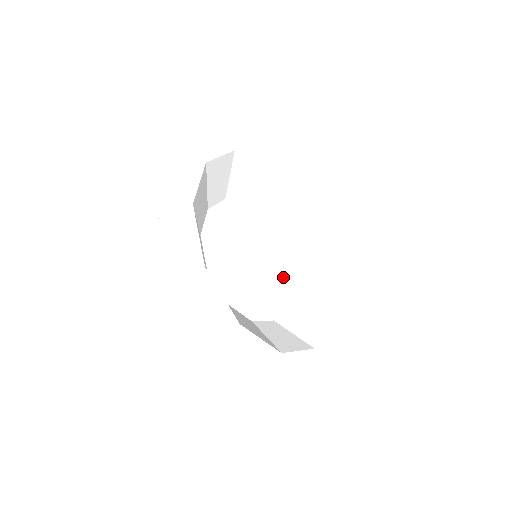
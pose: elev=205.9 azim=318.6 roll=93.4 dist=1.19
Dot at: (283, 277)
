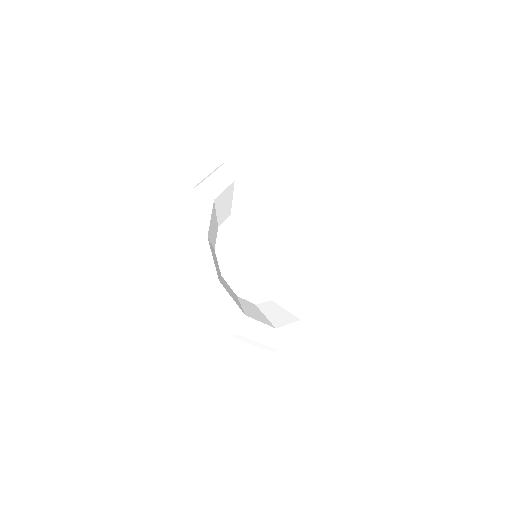
Dot at: (267, 294)
